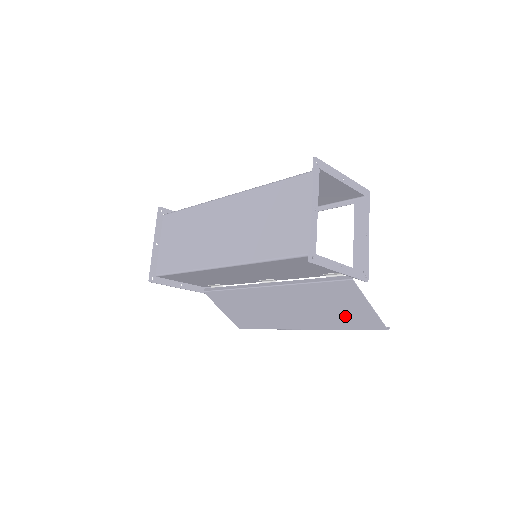
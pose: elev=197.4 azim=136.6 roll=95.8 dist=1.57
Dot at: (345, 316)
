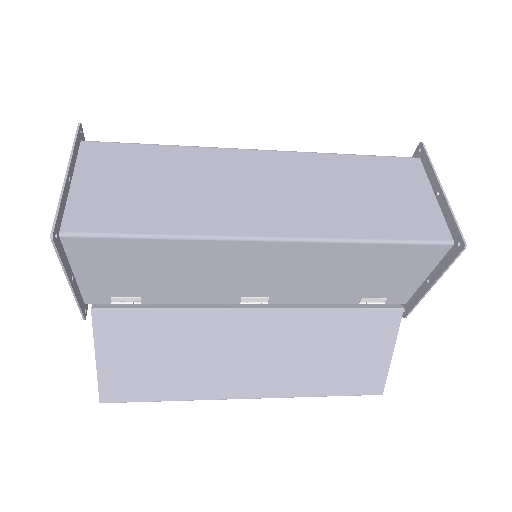
Dot at: (342, 371)
